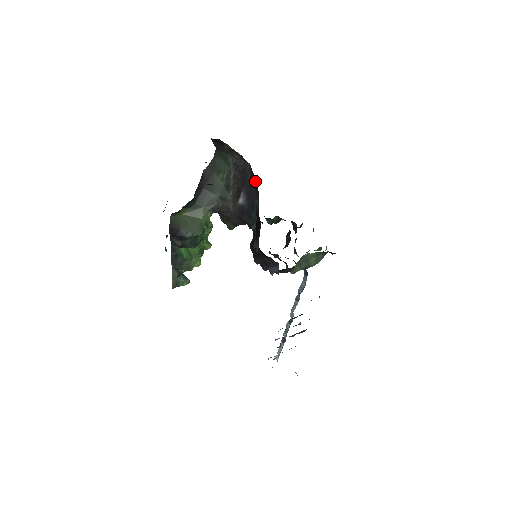
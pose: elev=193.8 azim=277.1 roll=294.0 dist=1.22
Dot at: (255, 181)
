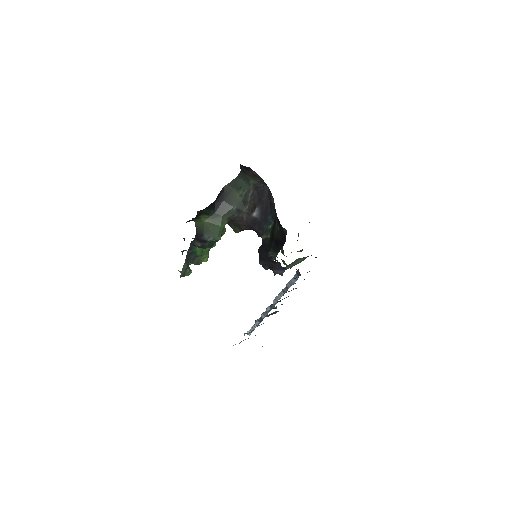
Dot at: (272, 202)
